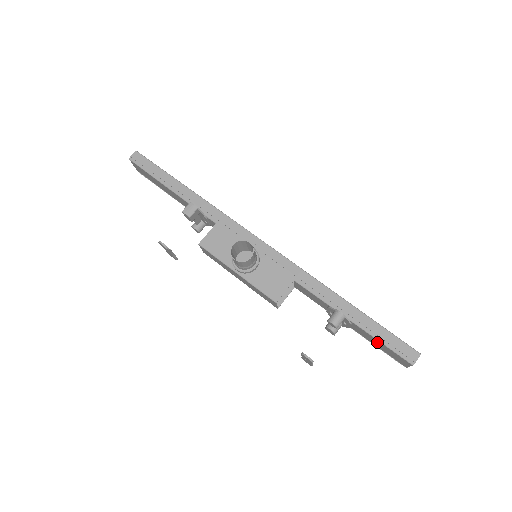
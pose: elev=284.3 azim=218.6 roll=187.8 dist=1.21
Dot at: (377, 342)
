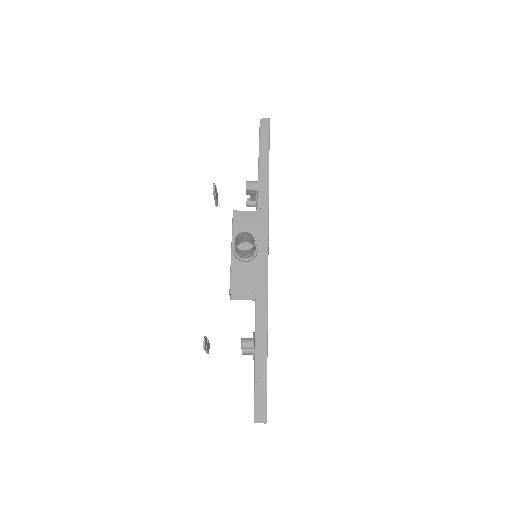
Dot at: occluded
